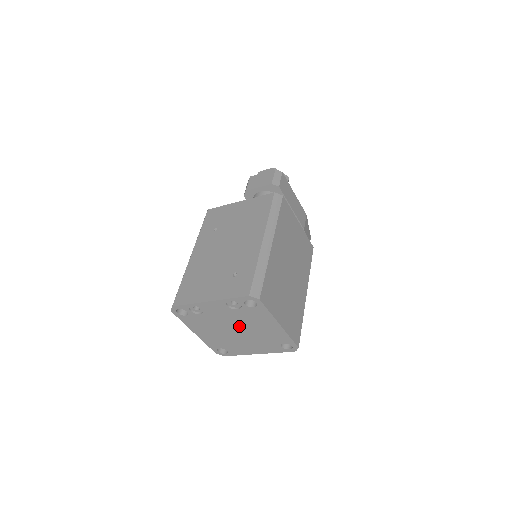
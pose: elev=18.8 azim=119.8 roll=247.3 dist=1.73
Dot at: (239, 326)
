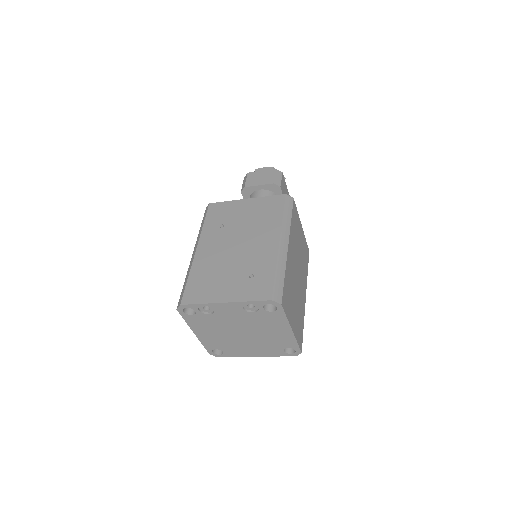
Dot at: (247, 329)
